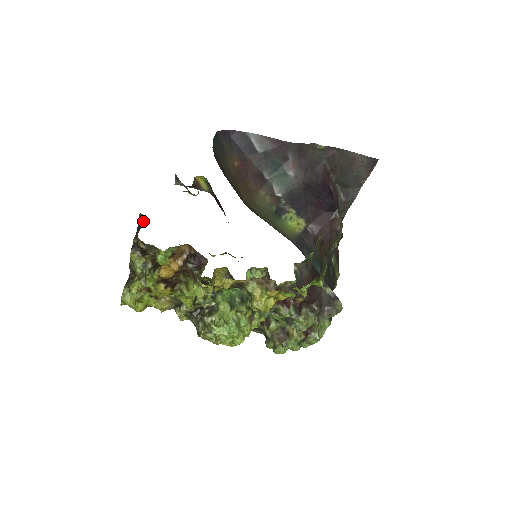
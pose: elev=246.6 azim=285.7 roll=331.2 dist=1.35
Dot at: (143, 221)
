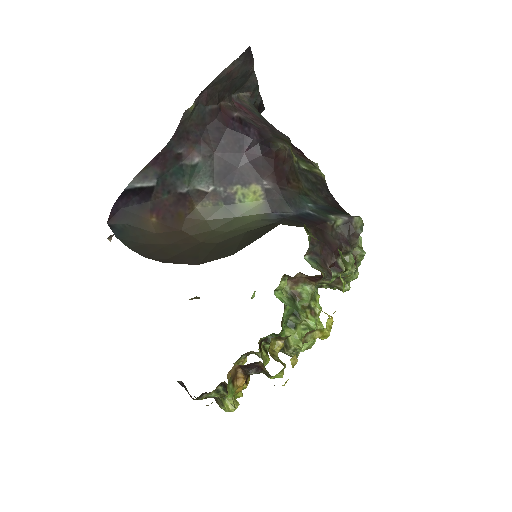
Dot at: occluded
